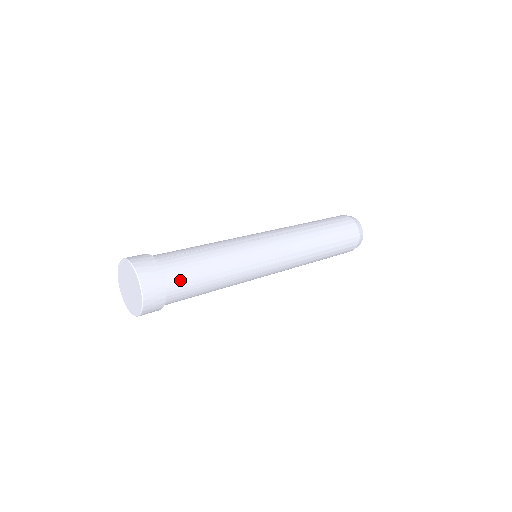
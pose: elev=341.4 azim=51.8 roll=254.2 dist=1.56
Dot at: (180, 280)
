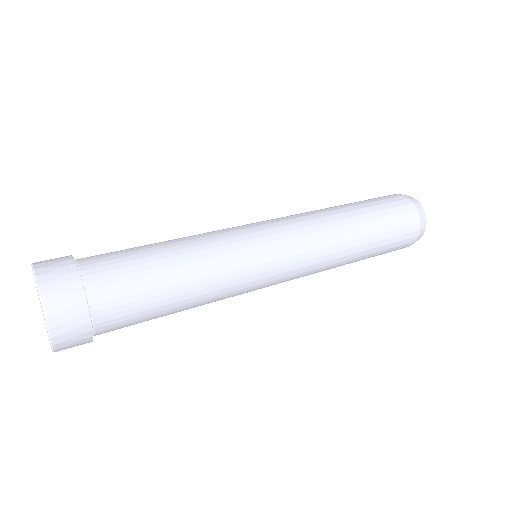
Dot at: (114, 285)
